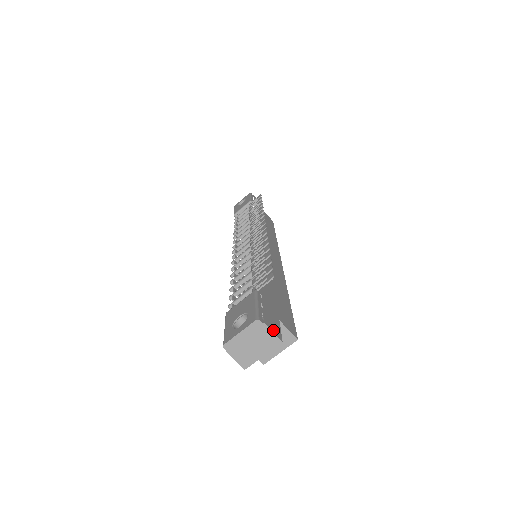
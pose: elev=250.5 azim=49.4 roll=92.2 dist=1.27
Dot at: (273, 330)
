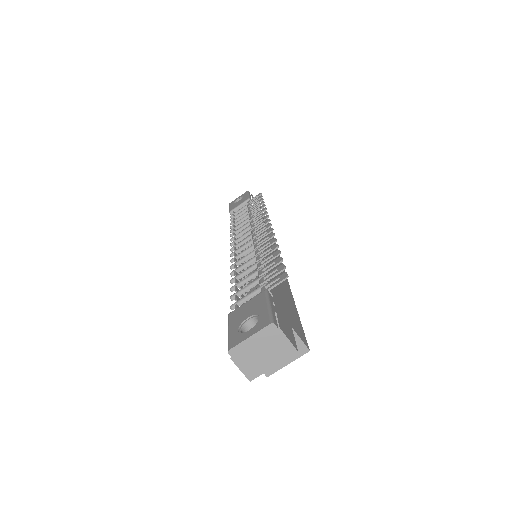
Dot at: (288, 337)
